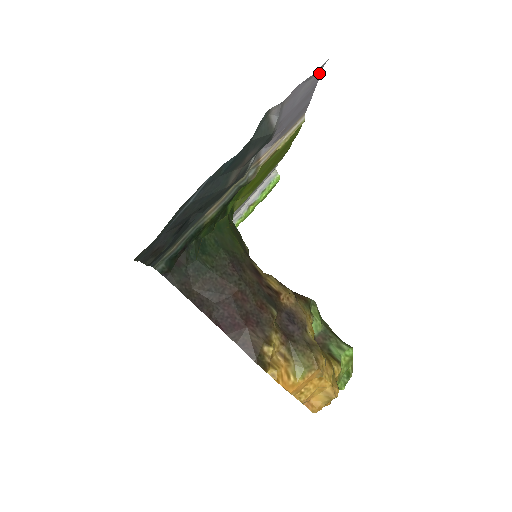
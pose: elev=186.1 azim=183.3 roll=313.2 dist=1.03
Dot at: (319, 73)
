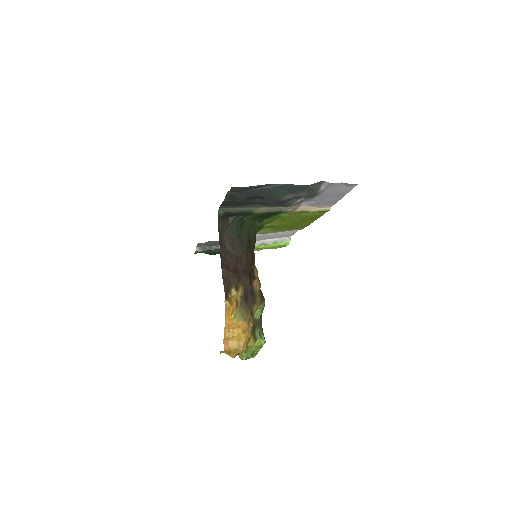
Dot at: (352, 188)
